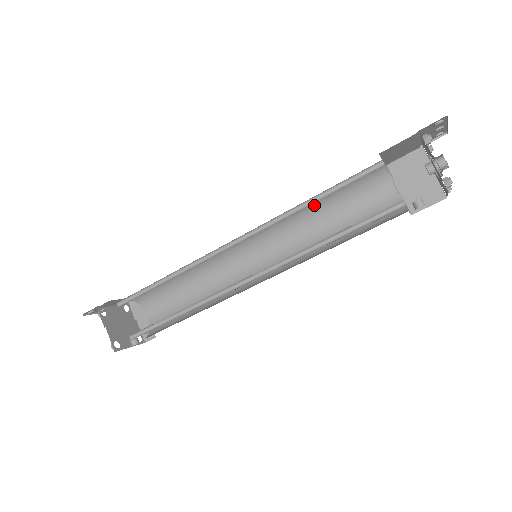
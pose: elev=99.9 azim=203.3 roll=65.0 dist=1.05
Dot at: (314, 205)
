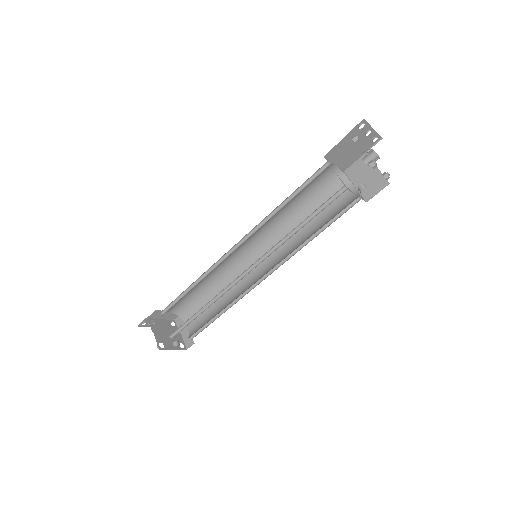
Dot at: (295, 210)
